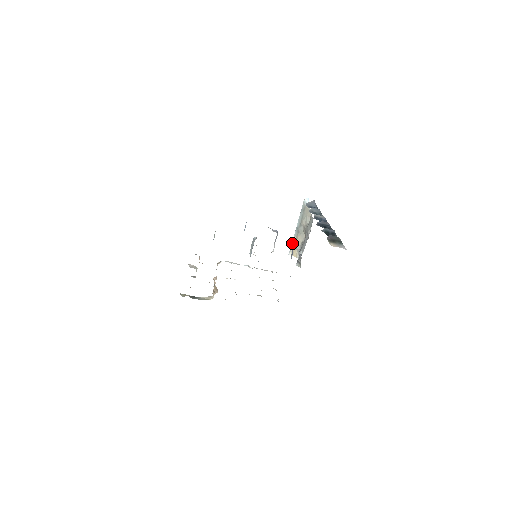
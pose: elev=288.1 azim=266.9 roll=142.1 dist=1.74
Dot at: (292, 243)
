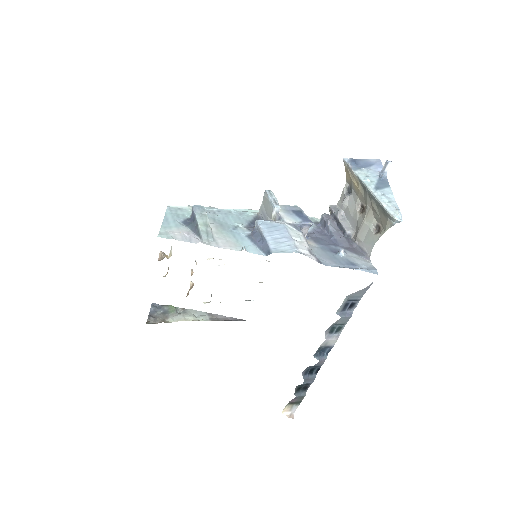
Dot at: (352, 172)
